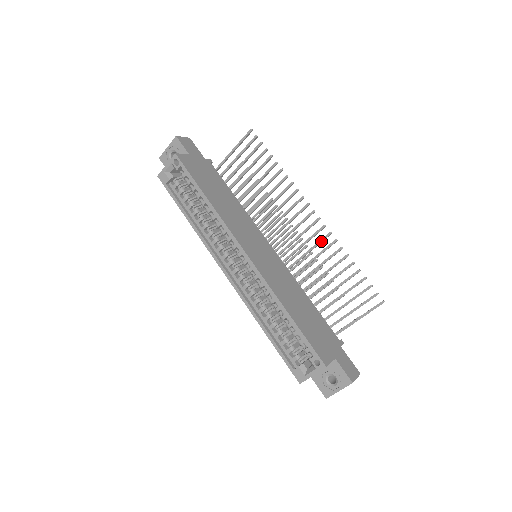
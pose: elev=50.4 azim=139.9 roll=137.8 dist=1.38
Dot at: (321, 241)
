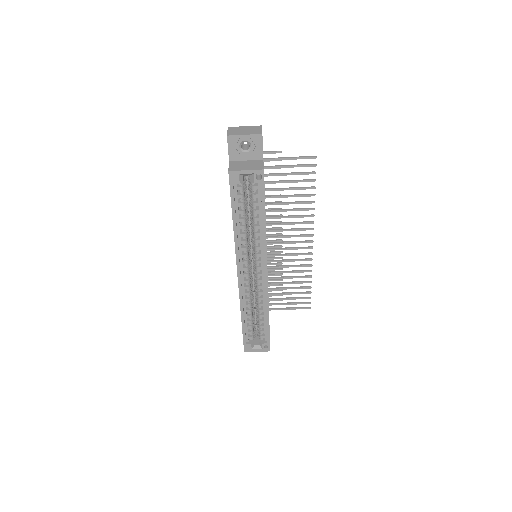
Dot at: occluded
